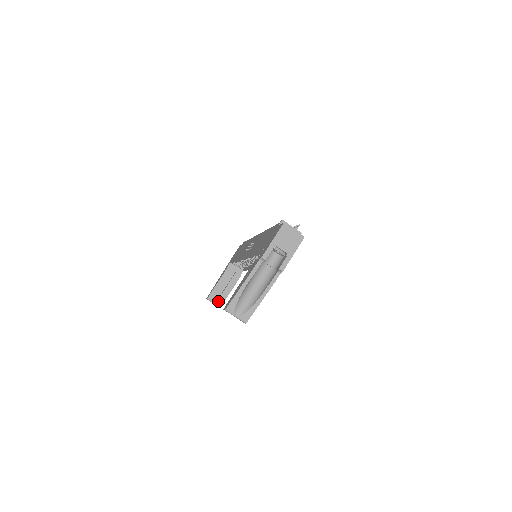
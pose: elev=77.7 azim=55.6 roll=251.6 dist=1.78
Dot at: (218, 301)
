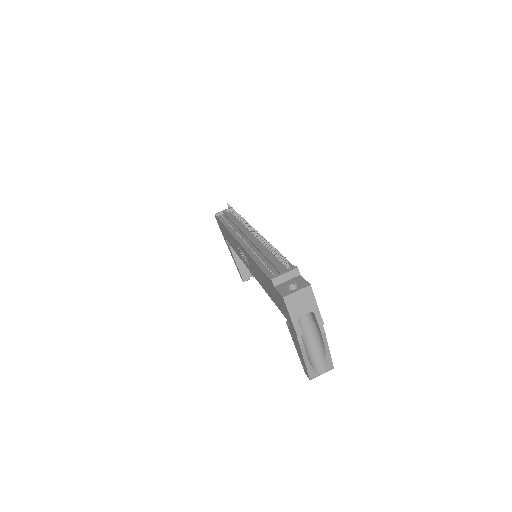
Dot at: occluded
